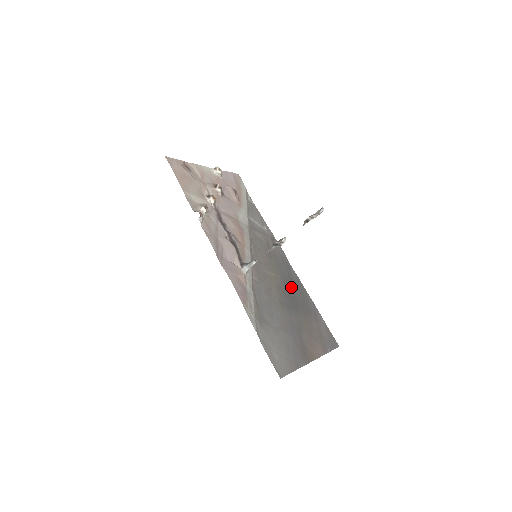
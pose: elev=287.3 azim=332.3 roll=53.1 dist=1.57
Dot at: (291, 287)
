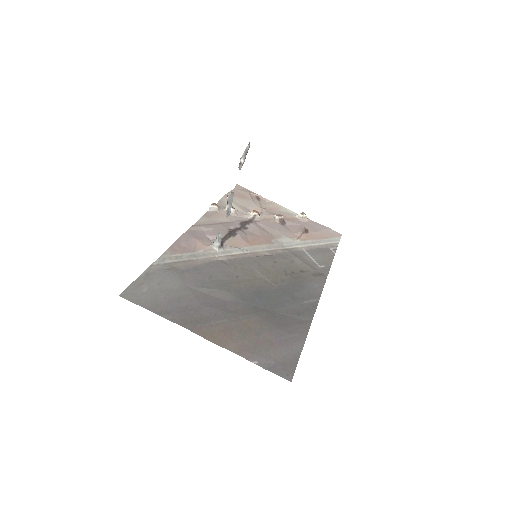
Dot at: (282, 300)
